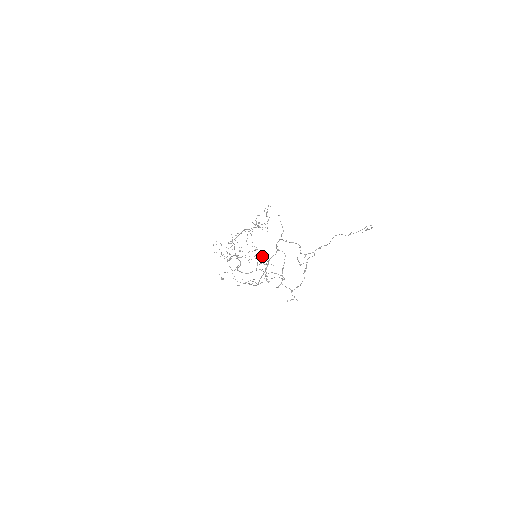
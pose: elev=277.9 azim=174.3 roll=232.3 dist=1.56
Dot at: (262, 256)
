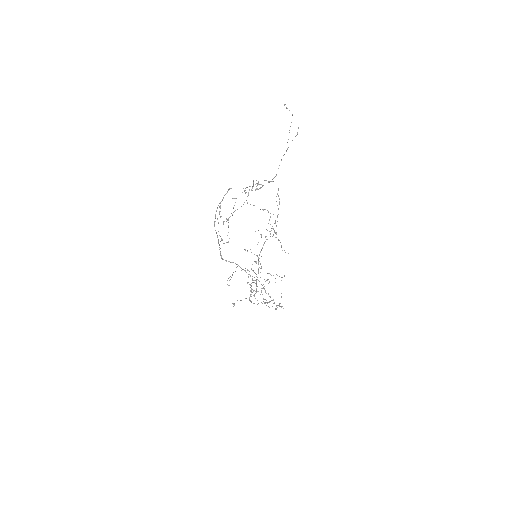
Dot at: occluded
